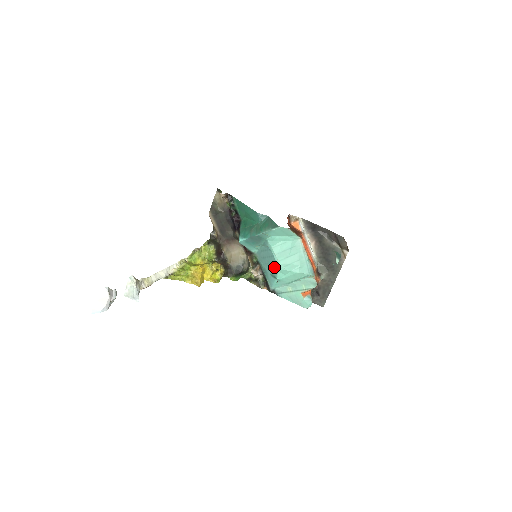
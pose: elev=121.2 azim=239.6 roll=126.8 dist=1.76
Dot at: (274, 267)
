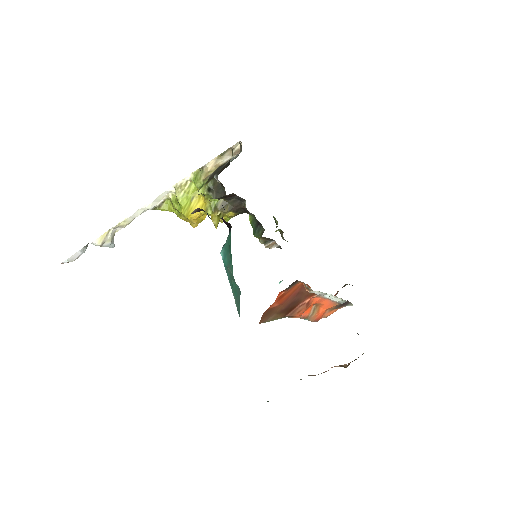
Dot at: occluded
